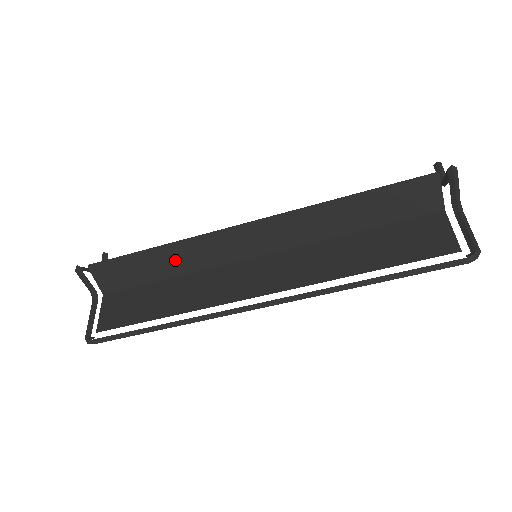
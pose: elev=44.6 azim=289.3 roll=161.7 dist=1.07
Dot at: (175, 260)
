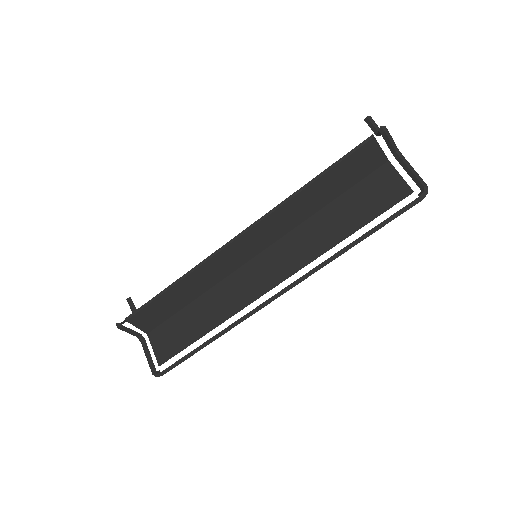
Dot at: (193, 285)
